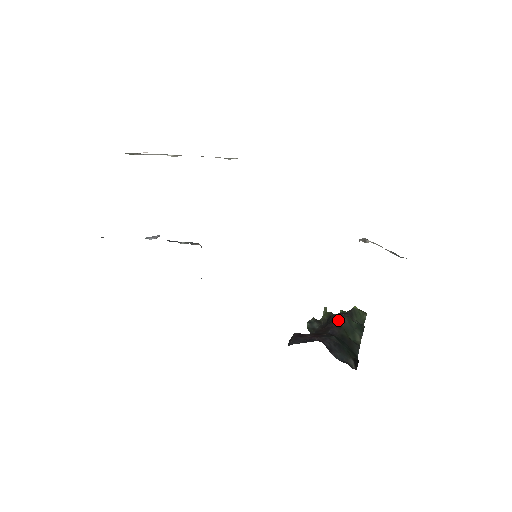
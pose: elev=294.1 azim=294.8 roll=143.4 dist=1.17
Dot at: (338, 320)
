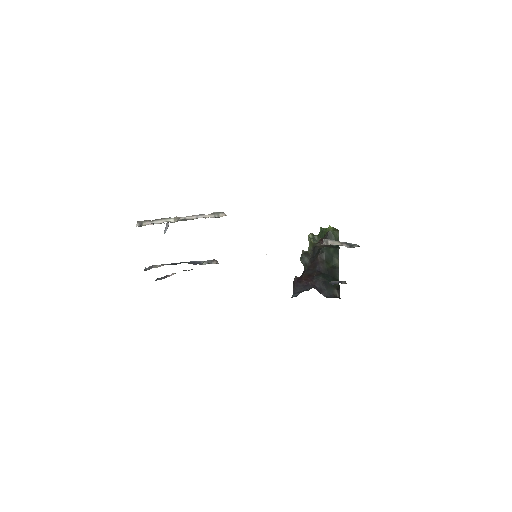
Dot at: (321, 256)
